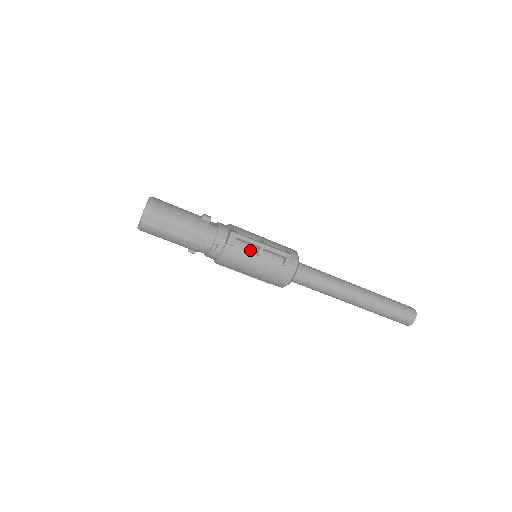
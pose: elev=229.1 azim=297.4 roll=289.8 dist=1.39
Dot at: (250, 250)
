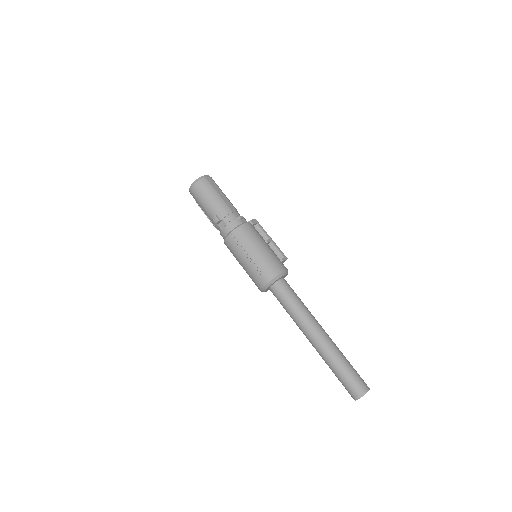
Dot at: (262, 237)
